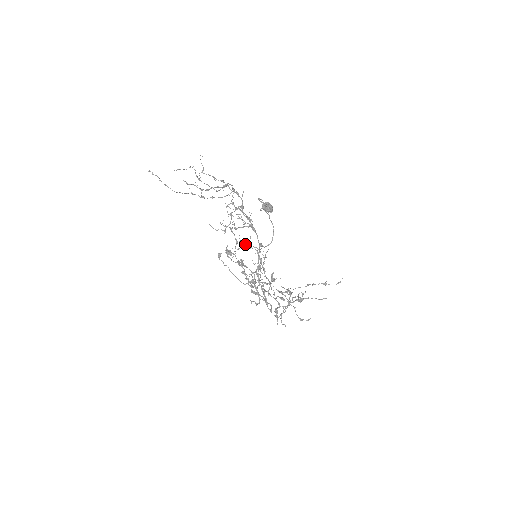
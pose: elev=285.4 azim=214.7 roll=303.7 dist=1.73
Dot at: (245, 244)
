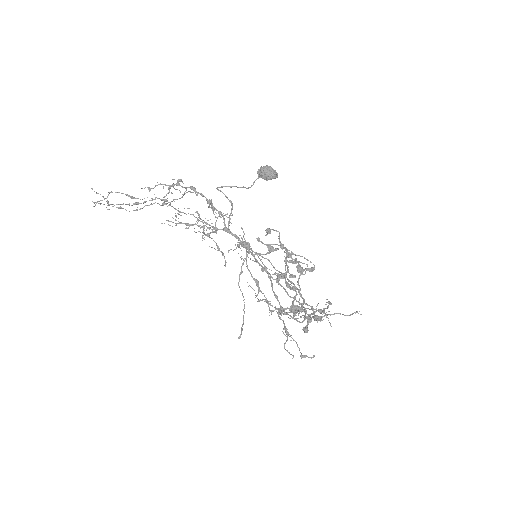
Dot at: occluded
